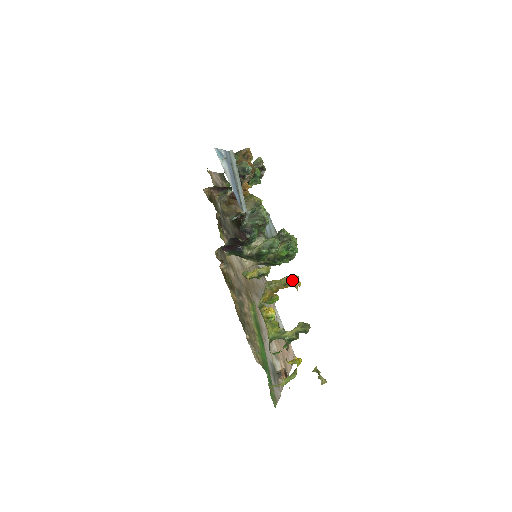
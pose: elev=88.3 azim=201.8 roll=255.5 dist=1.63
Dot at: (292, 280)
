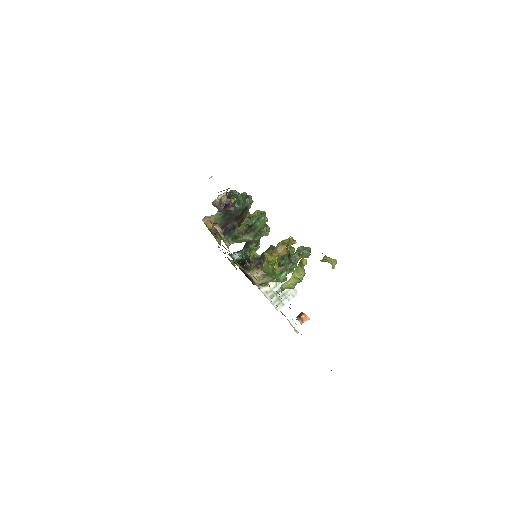
Dot at: (287, 239)
